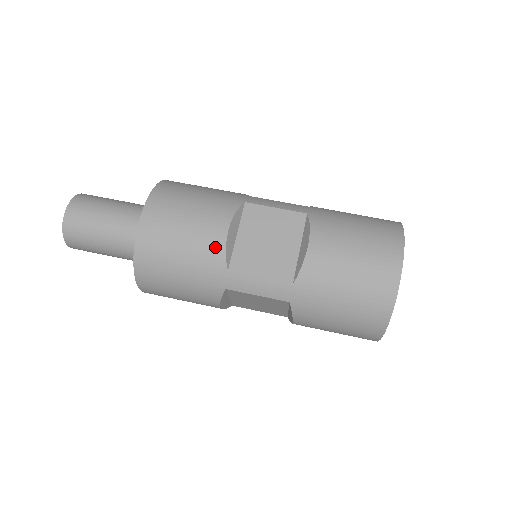
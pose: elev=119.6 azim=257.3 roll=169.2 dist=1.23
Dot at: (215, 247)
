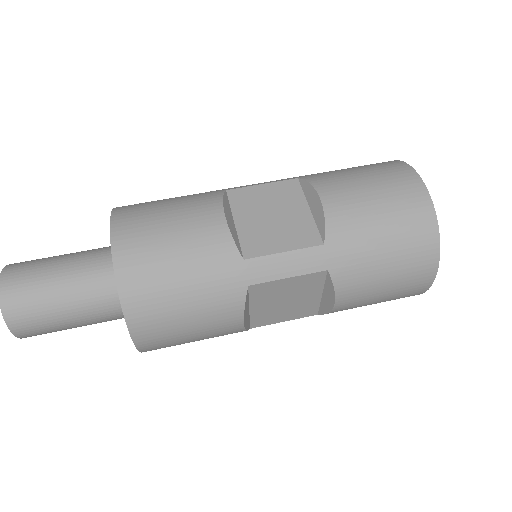
Dot at: (218, 238)
